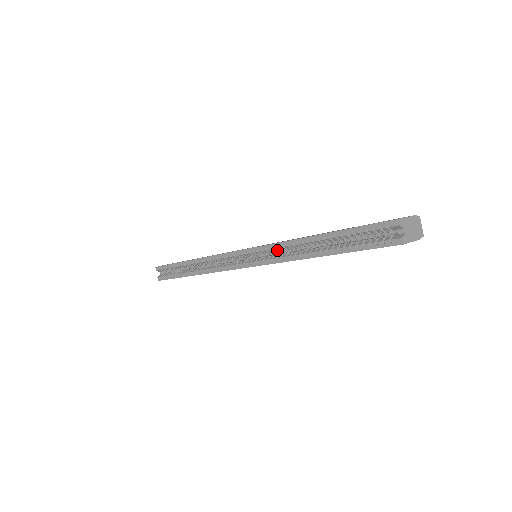
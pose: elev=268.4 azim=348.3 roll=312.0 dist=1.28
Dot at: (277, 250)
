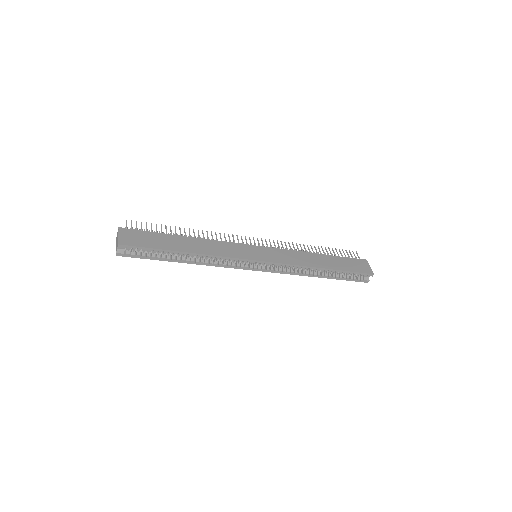
Dot at: (291, 266)
